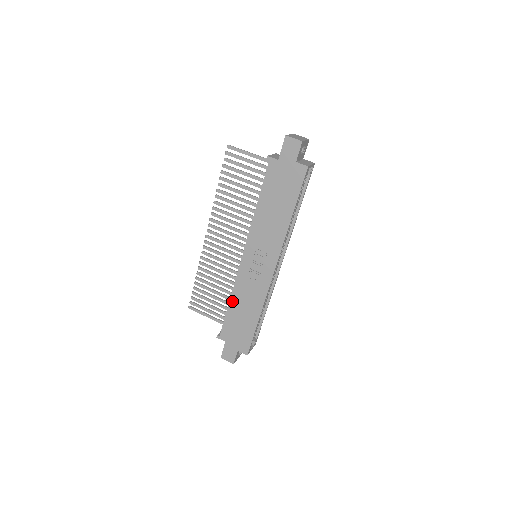
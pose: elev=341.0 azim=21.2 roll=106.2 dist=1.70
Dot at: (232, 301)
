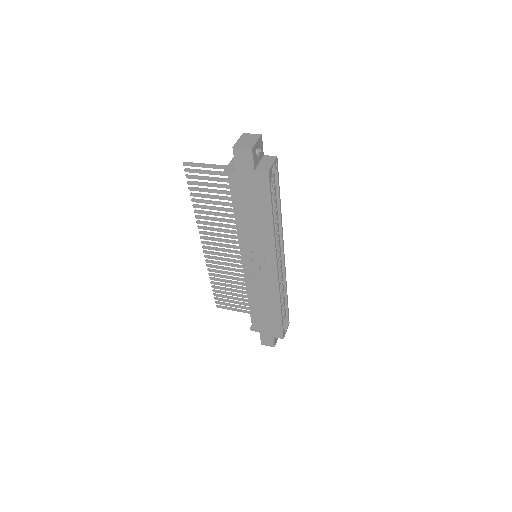
Dot at: (250, 301)
